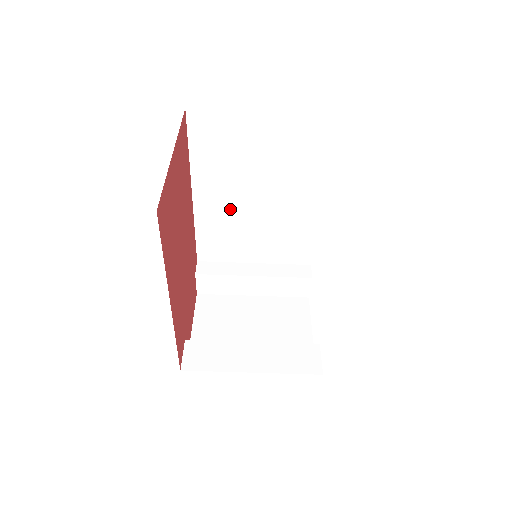
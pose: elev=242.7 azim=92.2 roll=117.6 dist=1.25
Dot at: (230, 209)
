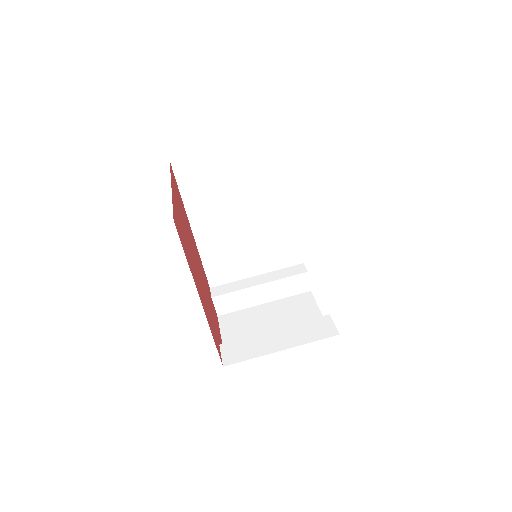
Dot at: (225, 233)
